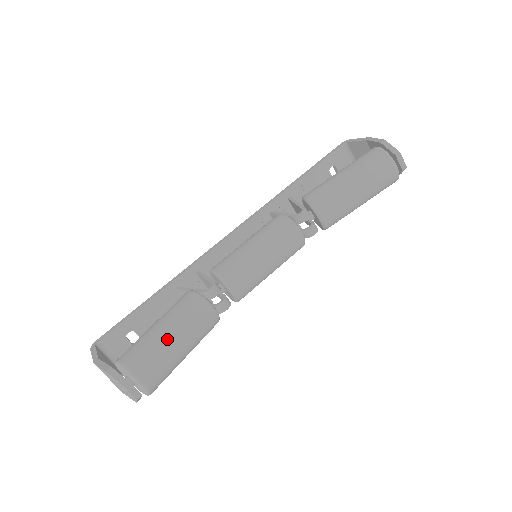
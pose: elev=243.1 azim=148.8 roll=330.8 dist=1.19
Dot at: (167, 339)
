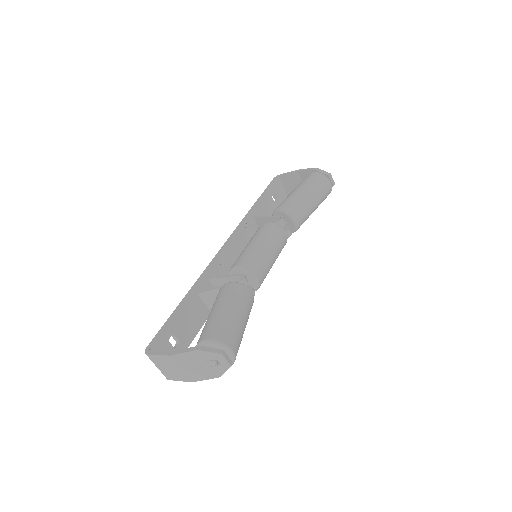
Dot at: (235, 316)
